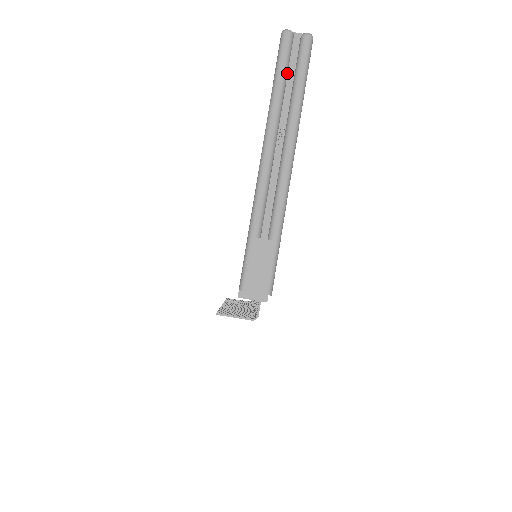
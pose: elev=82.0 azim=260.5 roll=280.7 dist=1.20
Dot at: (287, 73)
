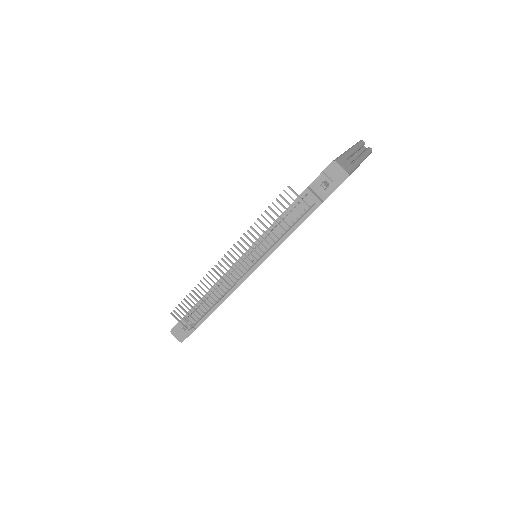
Dot at: (361, 147)
